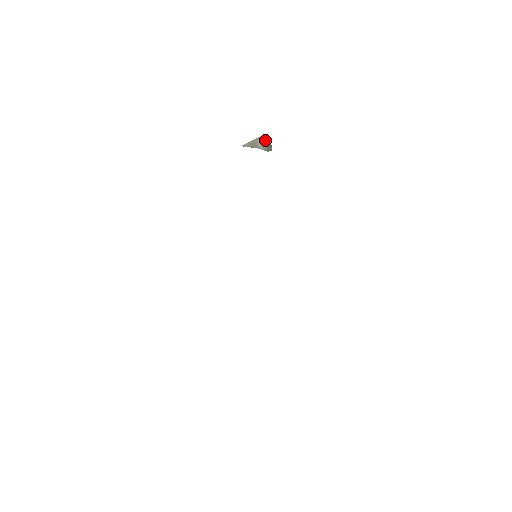
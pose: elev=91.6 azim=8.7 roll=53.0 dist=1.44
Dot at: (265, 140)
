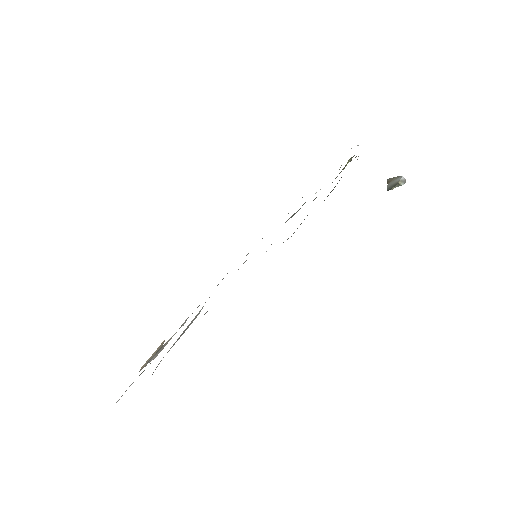
Dot at: (399, 180)
